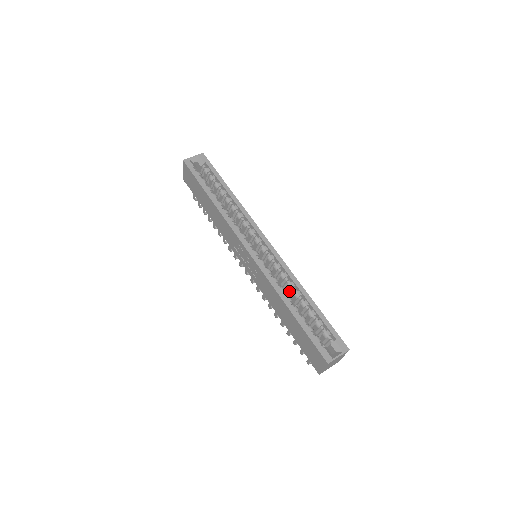
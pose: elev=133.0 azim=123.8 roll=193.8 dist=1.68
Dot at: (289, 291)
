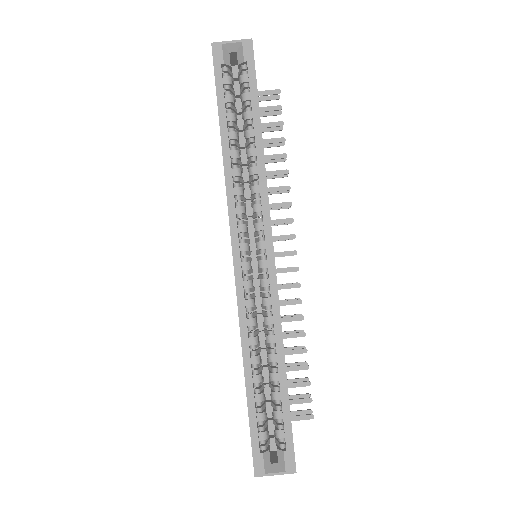
Dot at: occluded
